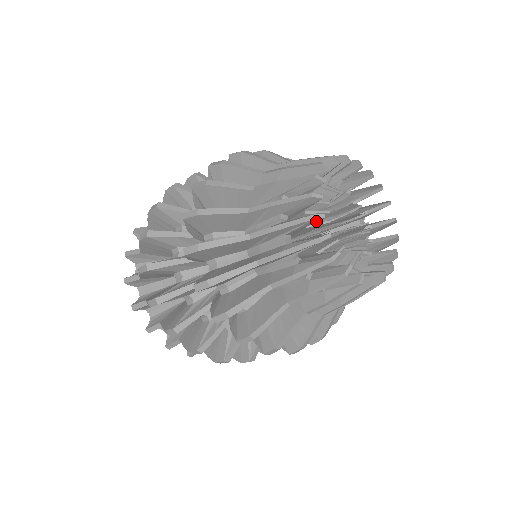
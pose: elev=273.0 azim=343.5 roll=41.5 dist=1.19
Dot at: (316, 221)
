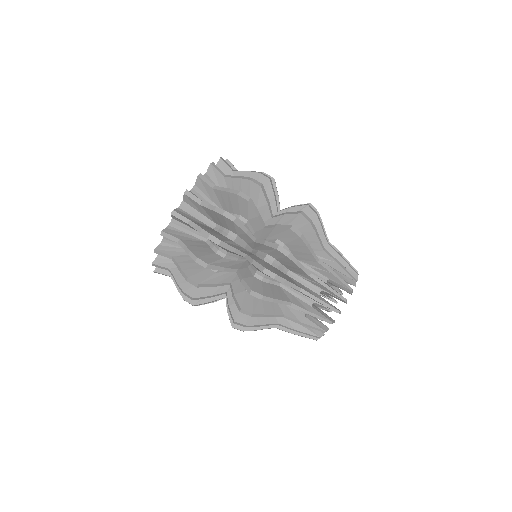
Dot at: (329, 321)
